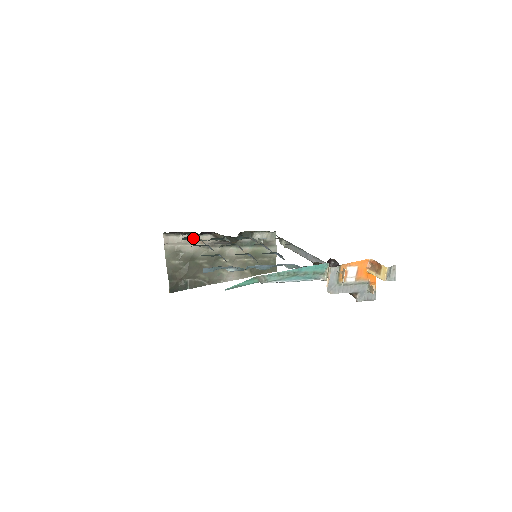
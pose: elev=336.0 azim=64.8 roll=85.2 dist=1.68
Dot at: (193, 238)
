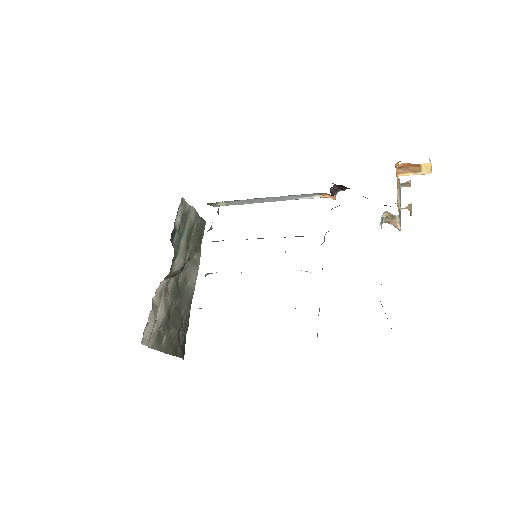
Dot at: occluded
